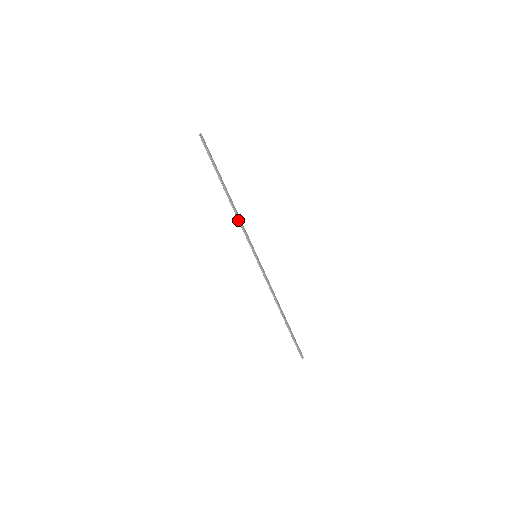
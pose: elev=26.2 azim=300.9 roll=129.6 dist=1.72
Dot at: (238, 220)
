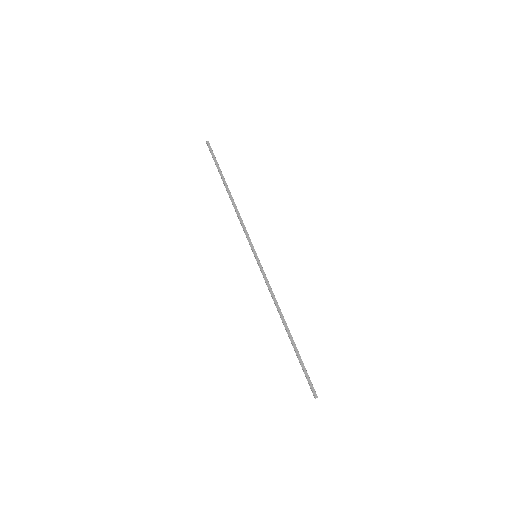
Dot at: (238, 217)
